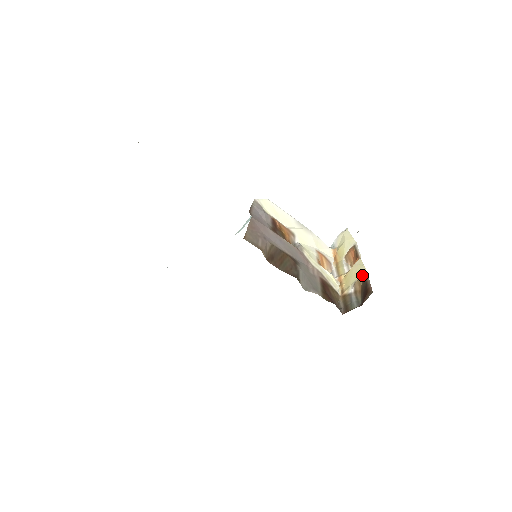
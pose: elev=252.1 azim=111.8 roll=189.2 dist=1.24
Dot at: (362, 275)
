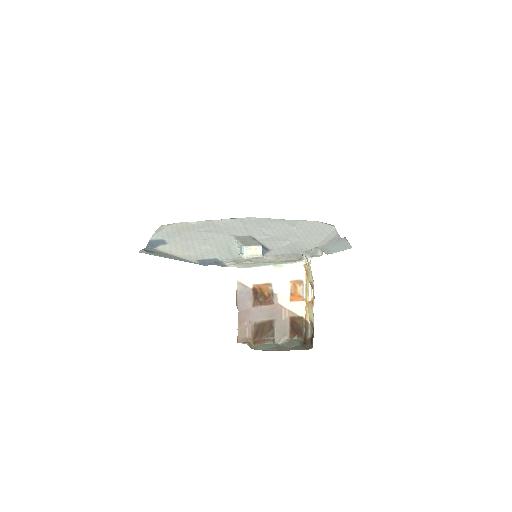
Dot at: (312, 322)
